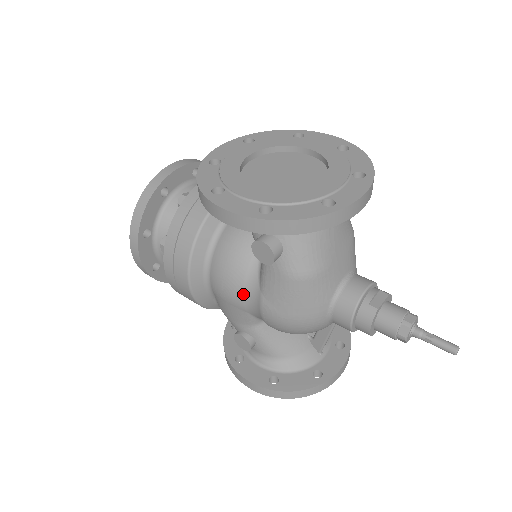
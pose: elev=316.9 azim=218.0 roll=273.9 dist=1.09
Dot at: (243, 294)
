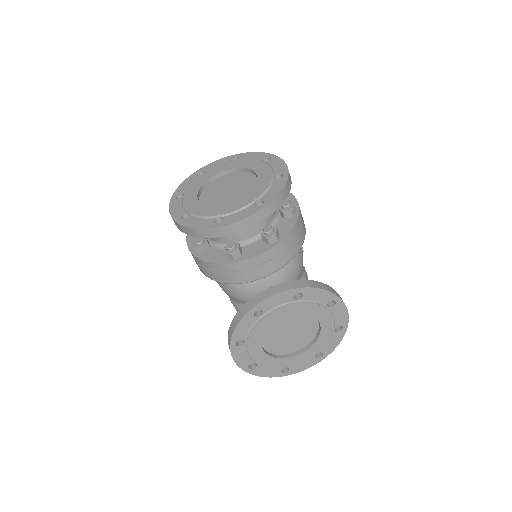
Dot at: occluded
